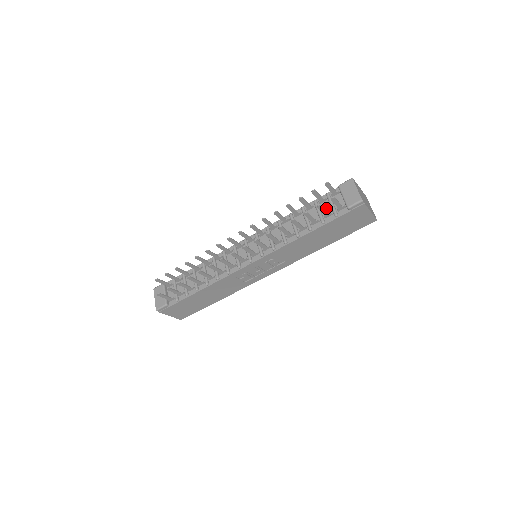
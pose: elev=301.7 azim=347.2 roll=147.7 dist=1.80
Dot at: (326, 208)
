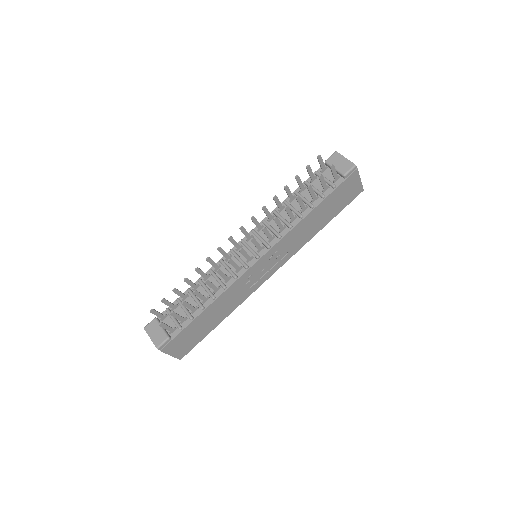
Dot at: (320, 184)
